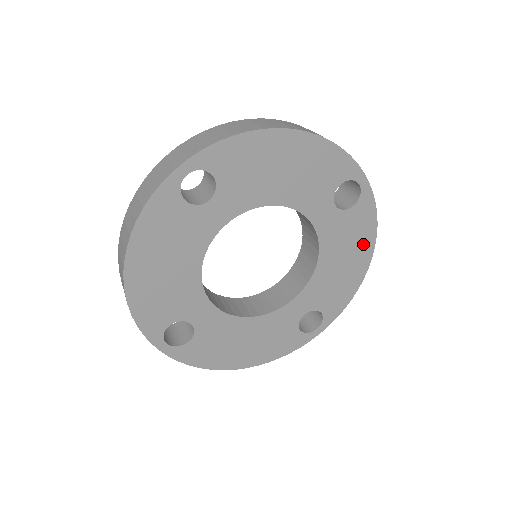
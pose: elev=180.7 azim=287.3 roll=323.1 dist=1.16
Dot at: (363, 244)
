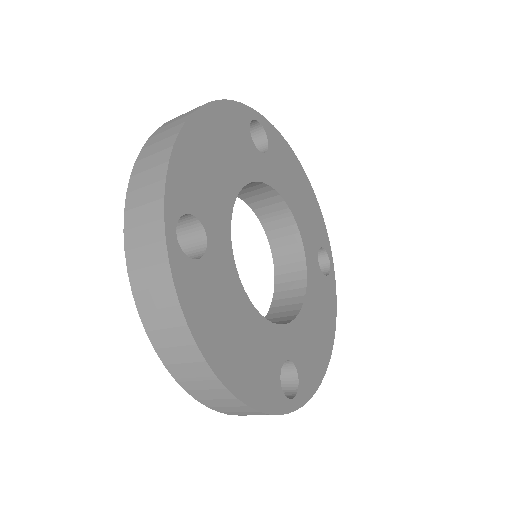
Dot at: (294, 166)
